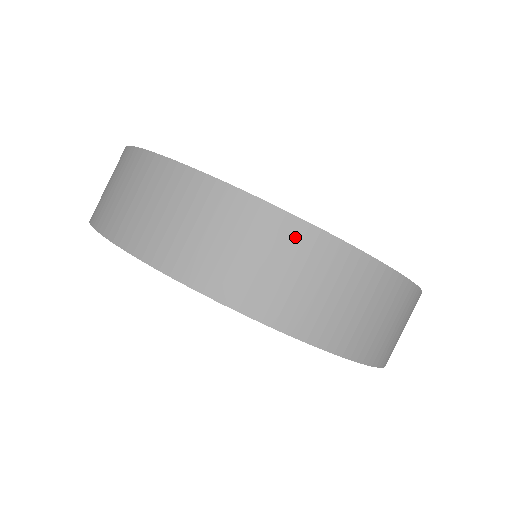
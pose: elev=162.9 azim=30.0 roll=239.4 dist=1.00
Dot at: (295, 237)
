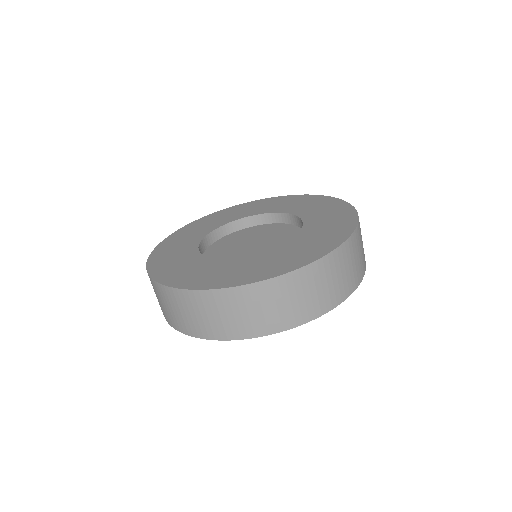
Dot at: (156, 287)
